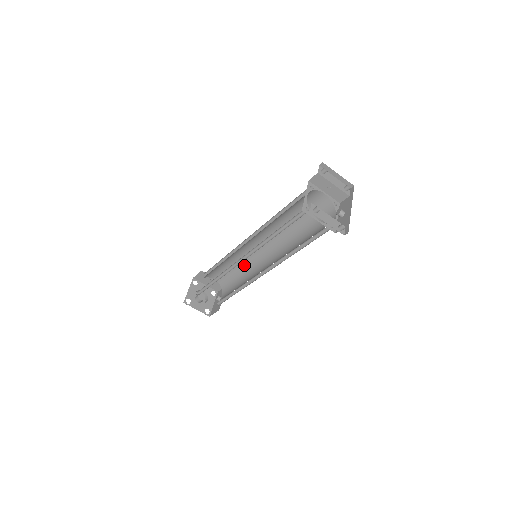
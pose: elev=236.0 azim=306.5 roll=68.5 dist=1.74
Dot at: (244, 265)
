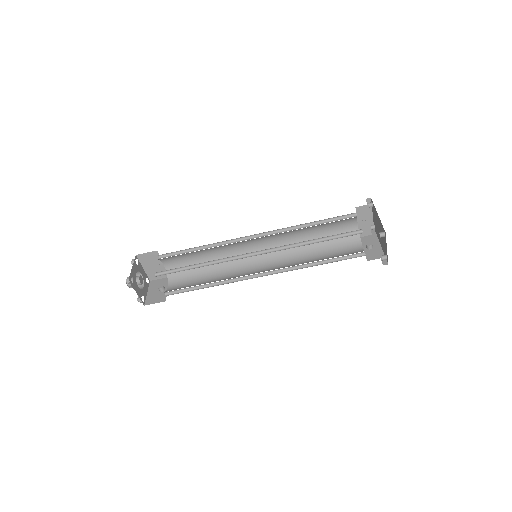
Dot at: occluded
